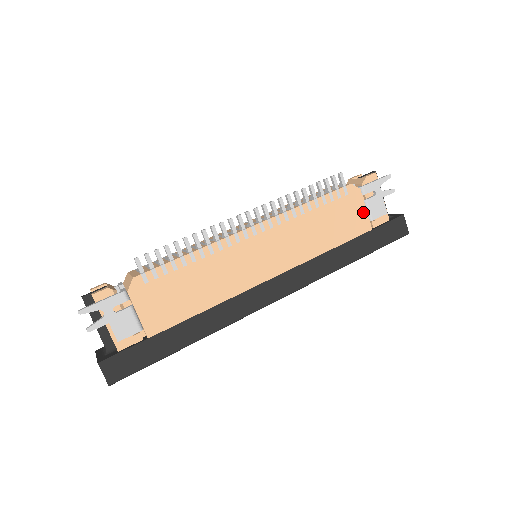
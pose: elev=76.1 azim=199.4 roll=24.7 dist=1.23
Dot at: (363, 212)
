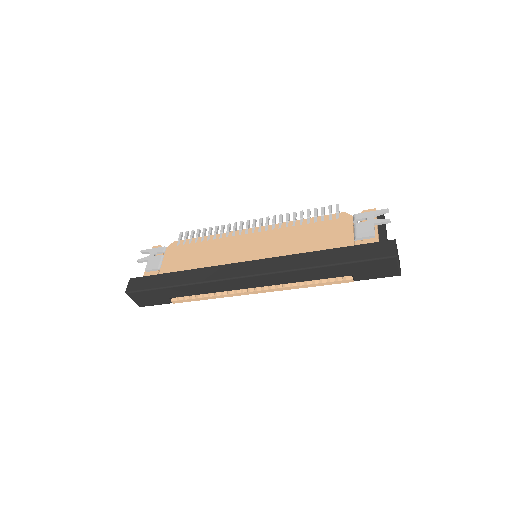
Dot at: (349, 232)
